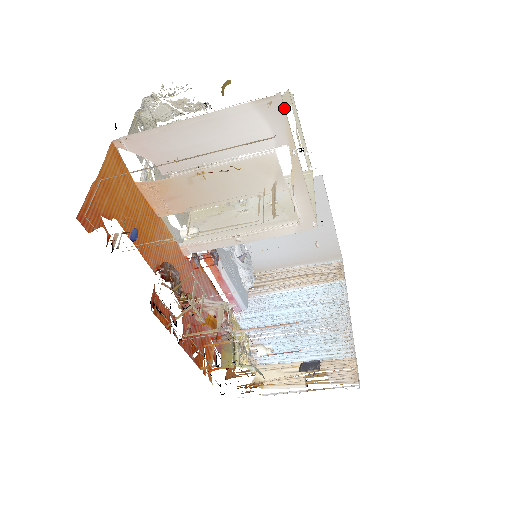
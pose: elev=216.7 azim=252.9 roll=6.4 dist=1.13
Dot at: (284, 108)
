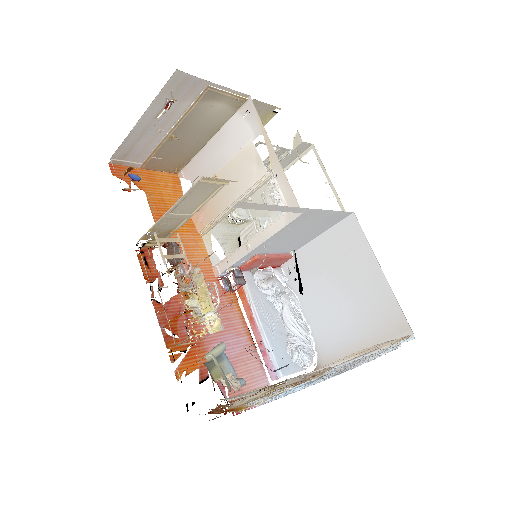
Dot at: (254, 106)
